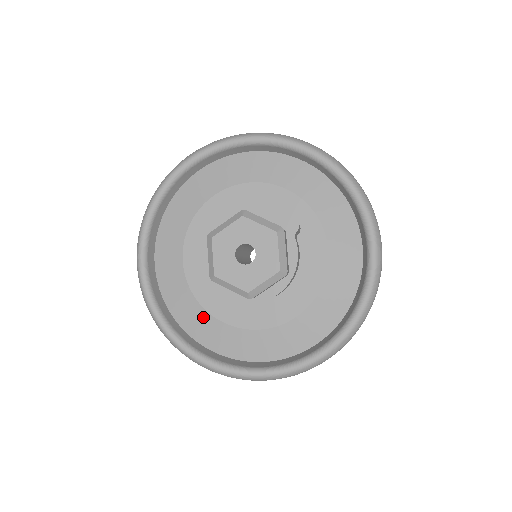
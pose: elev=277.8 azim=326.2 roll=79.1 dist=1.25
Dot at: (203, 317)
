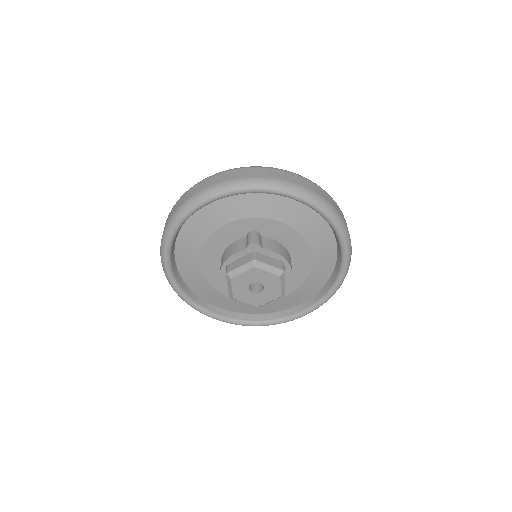
Dot at: (274, 303)
